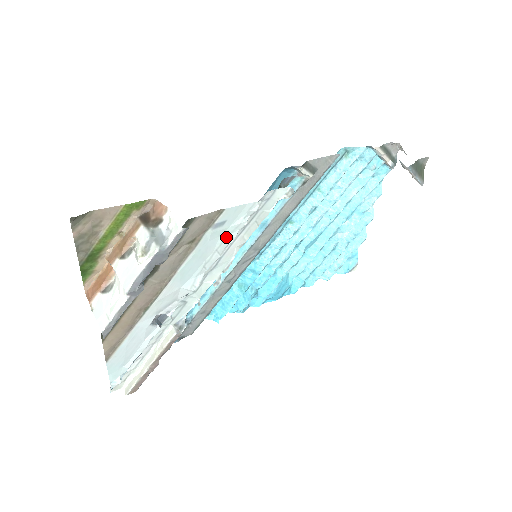
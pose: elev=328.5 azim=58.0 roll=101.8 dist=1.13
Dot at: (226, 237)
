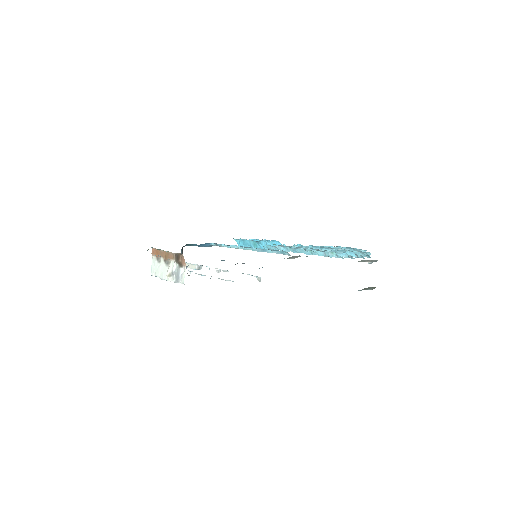
Dot at: occluded
